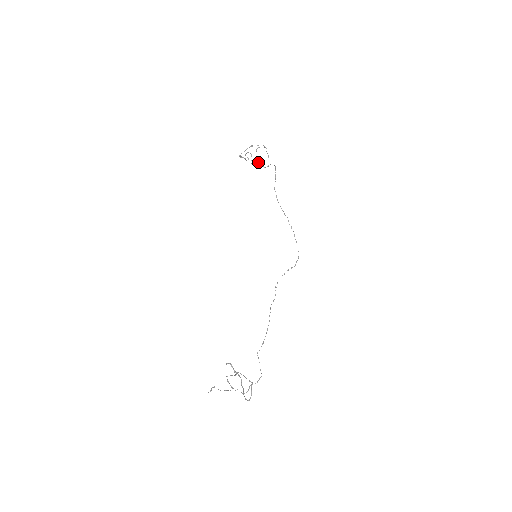
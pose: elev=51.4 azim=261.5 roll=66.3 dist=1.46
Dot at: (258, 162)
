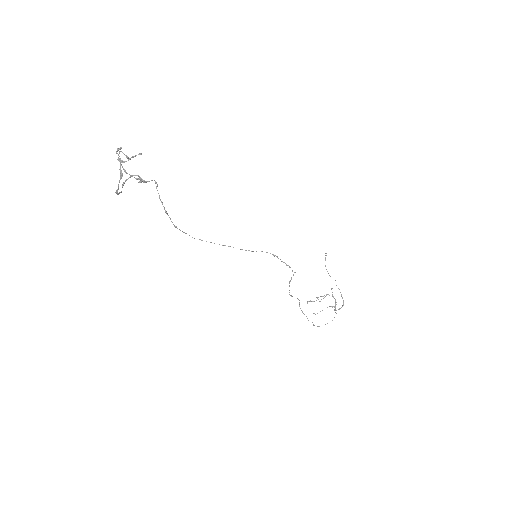
Dot at: occluded
